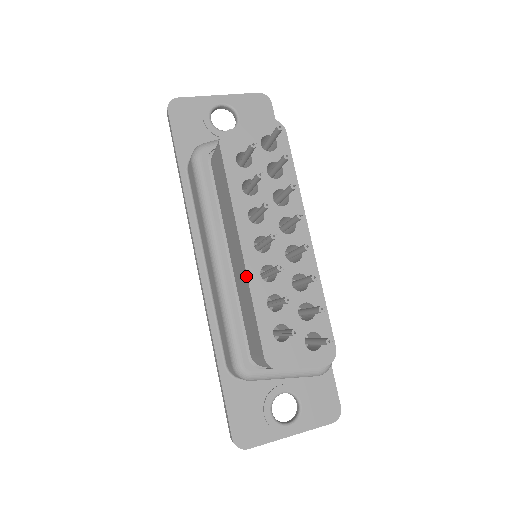
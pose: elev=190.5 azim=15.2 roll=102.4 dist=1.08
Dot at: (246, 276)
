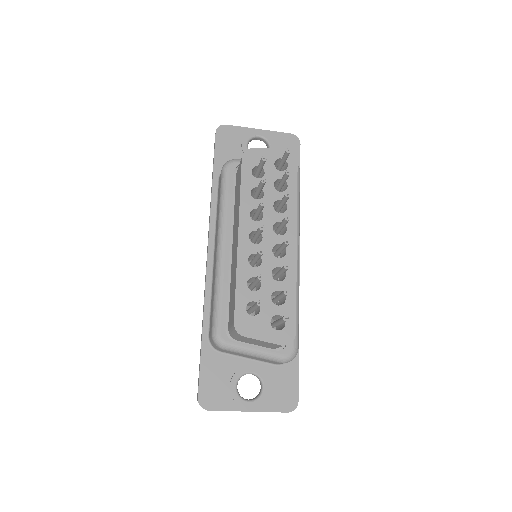
Dot at: (236, 258)
